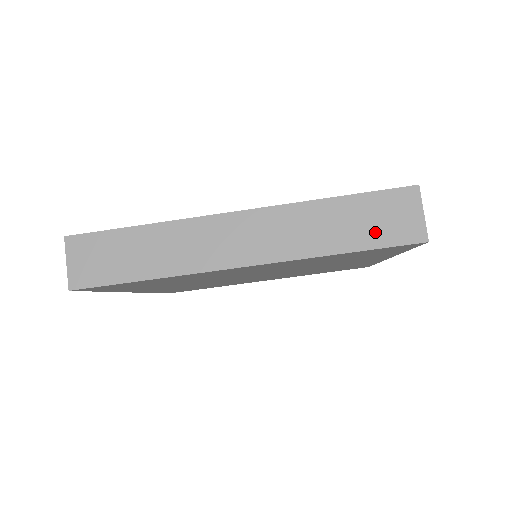
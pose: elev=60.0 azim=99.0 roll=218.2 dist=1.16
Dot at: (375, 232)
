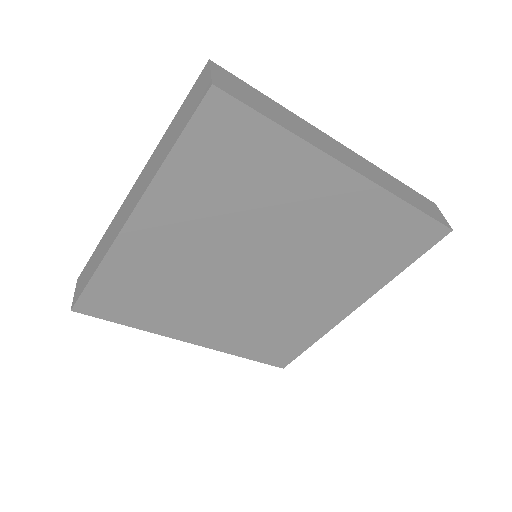
Dot at: (185, 118)
